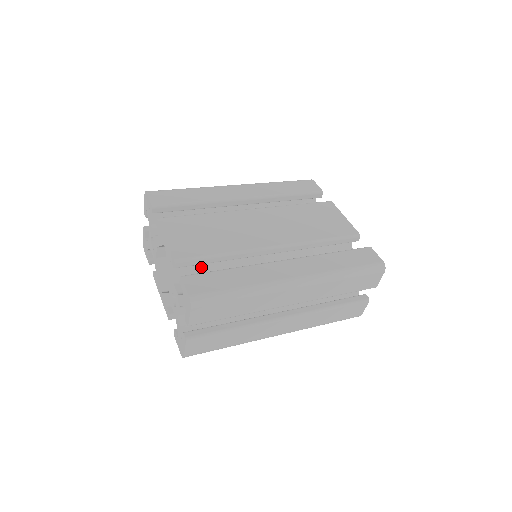
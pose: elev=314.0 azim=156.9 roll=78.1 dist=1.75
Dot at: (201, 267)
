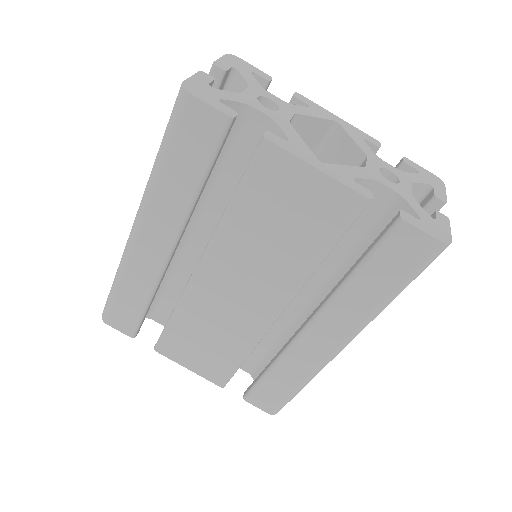
Dot at: occluded
